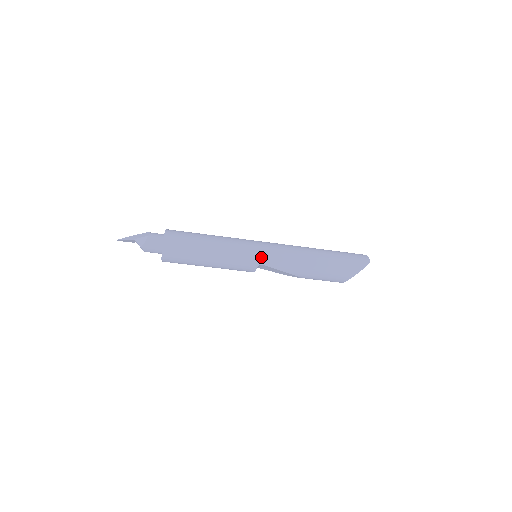
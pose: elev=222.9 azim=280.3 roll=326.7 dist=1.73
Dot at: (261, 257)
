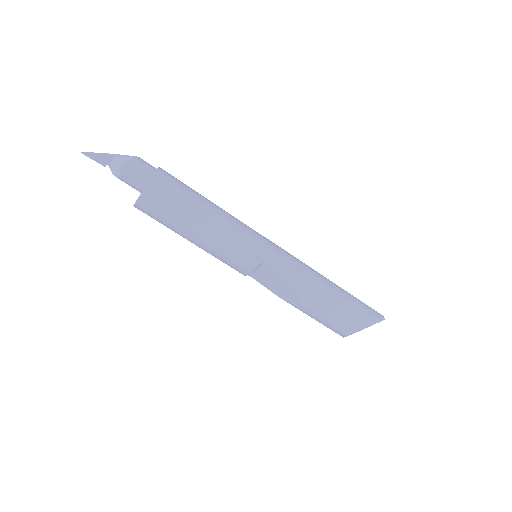
Dot at: (270, 252)
